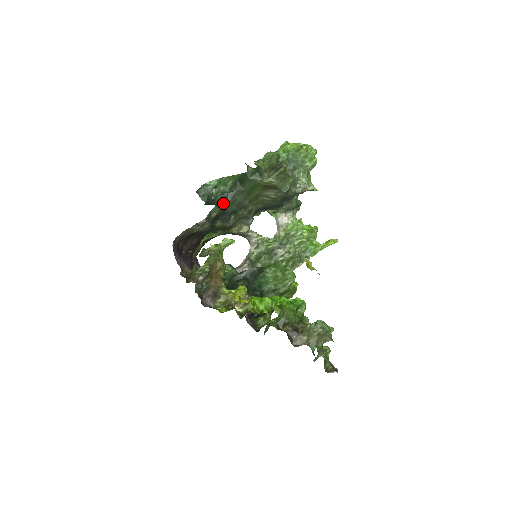
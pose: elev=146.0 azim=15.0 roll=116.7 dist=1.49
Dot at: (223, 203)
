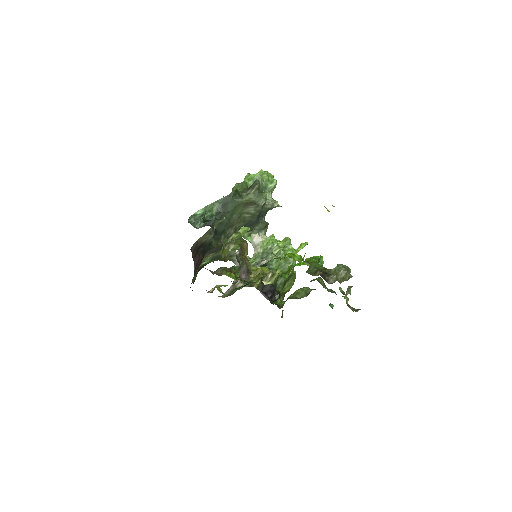
Dot at: occluded
